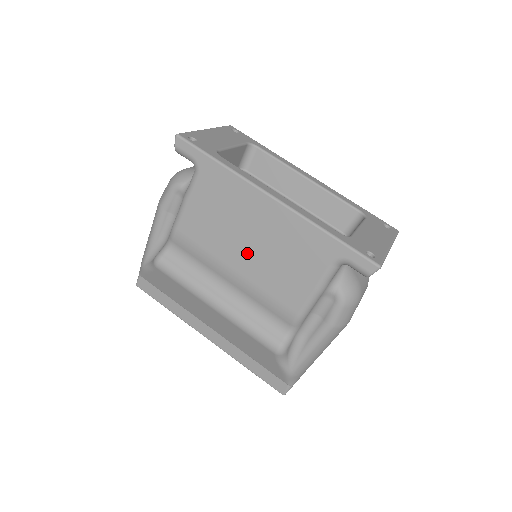
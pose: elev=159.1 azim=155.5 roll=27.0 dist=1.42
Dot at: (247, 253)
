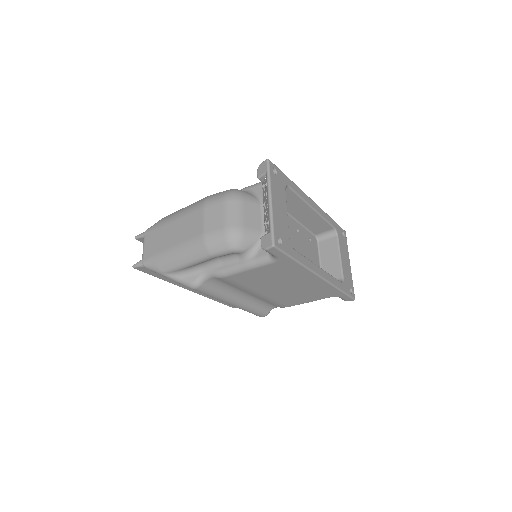
Dot at: (278, 290)
